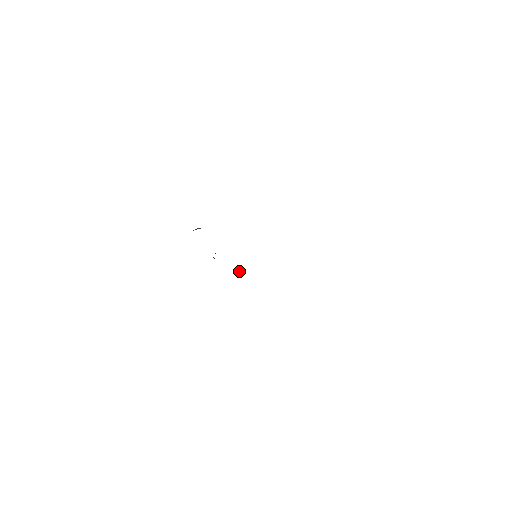
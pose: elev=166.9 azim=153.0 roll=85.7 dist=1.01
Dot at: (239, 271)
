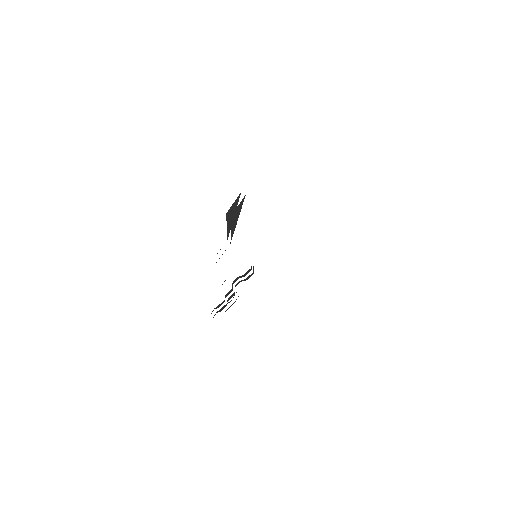
Dot at: occluded
